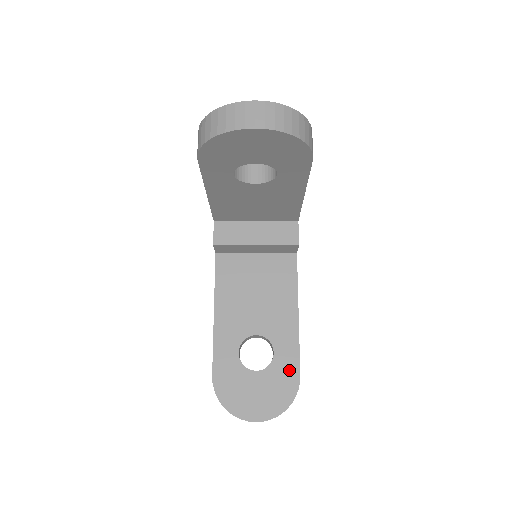
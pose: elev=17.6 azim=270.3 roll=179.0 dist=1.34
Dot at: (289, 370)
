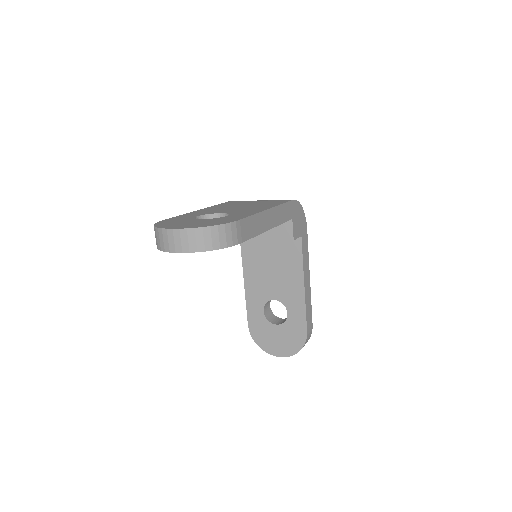
Dot at: (299, 327)
